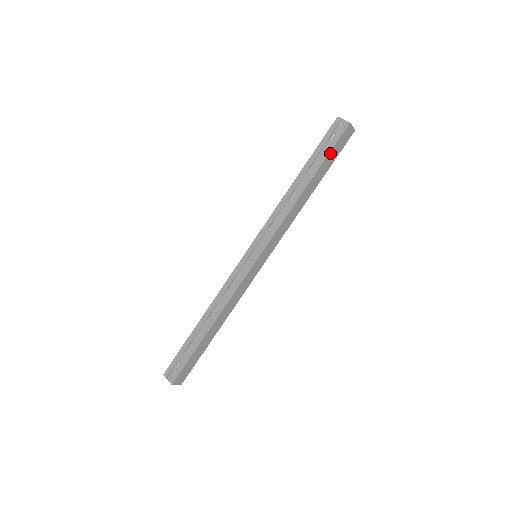
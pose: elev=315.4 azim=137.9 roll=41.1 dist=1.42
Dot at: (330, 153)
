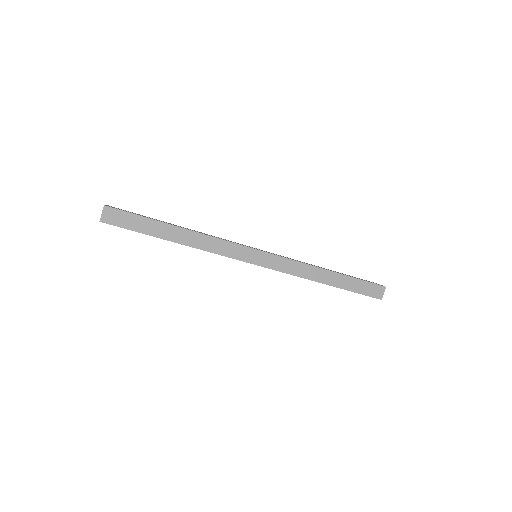
Dot at: (361, 281)
